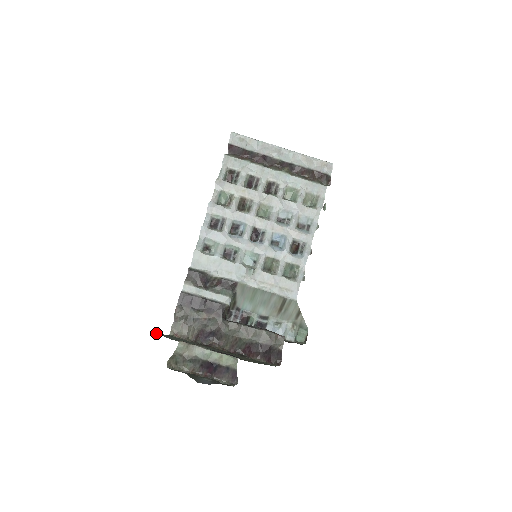
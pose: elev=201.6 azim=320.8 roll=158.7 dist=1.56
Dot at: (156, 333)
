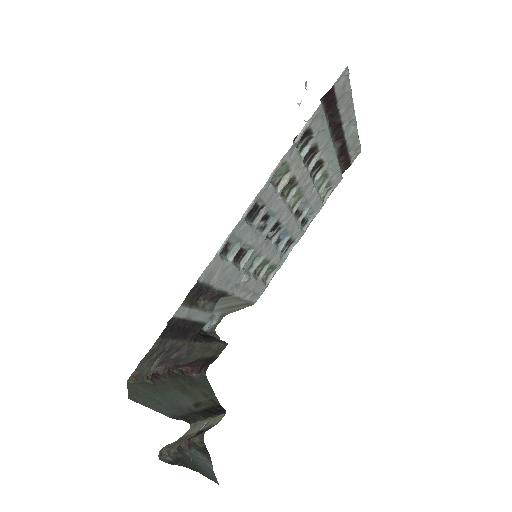
Dot at: (136, 401)
